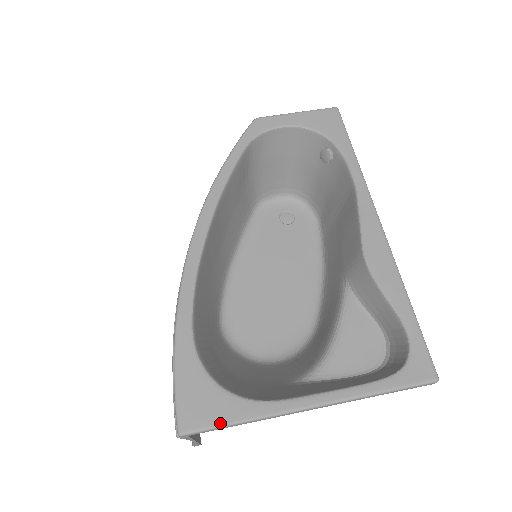
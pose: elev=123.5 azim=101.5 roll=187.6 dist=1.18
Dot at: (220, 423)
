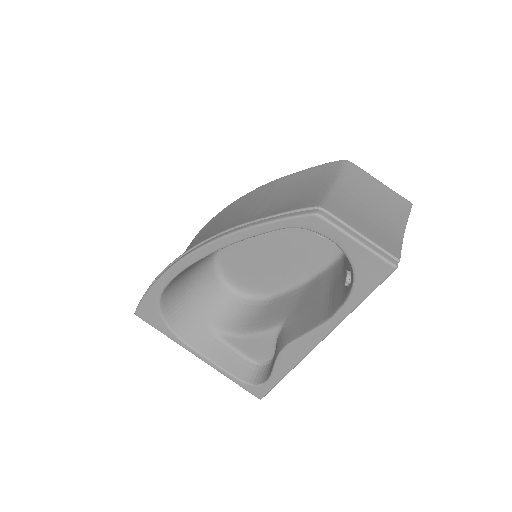
Dot at: (154, 327)
